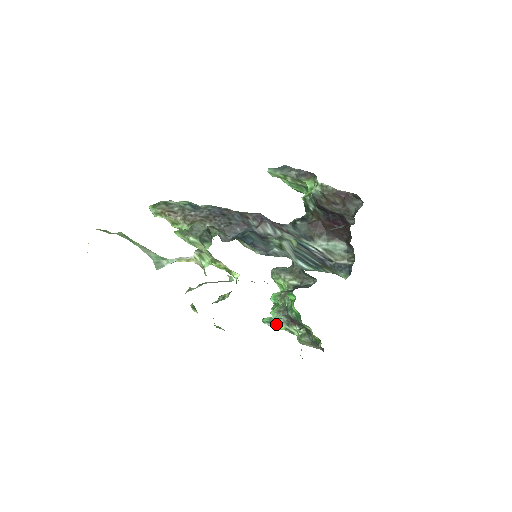
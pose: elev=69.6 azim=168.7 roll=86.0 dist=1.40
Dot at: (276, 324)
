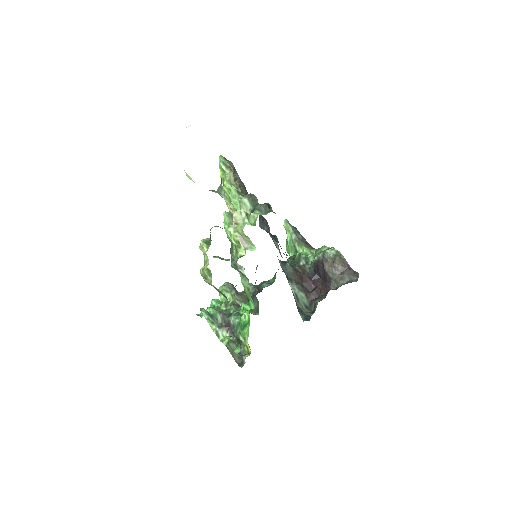
Dot at: (211, 319)
